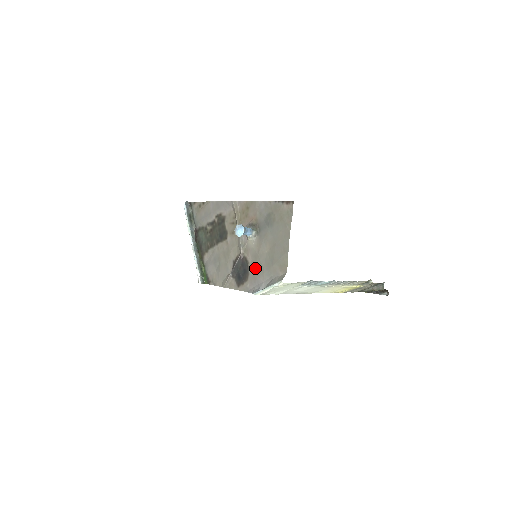
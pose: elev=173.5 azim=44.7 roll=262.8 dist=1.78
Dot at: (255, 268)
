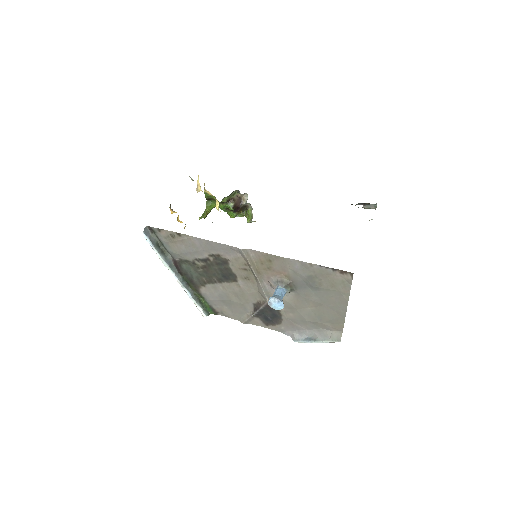
Dot at: (292, 318)
